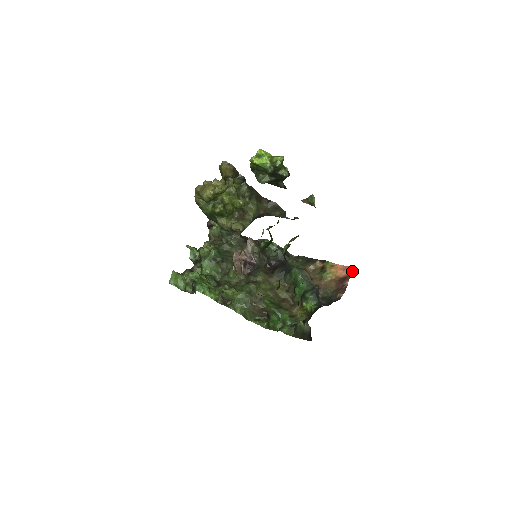
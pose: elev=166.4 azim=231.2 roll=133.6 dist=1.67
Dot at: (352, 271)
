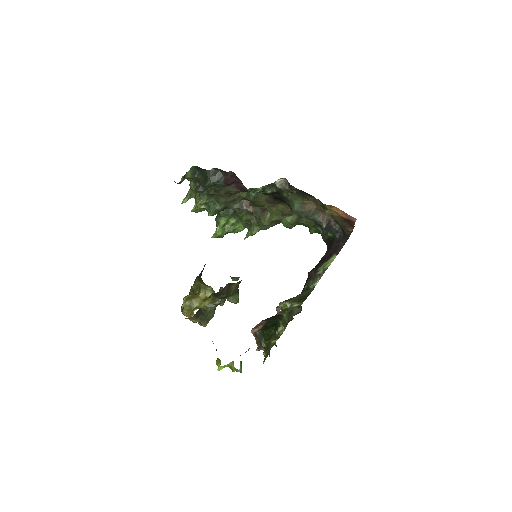
Dot at: (354, 221)
